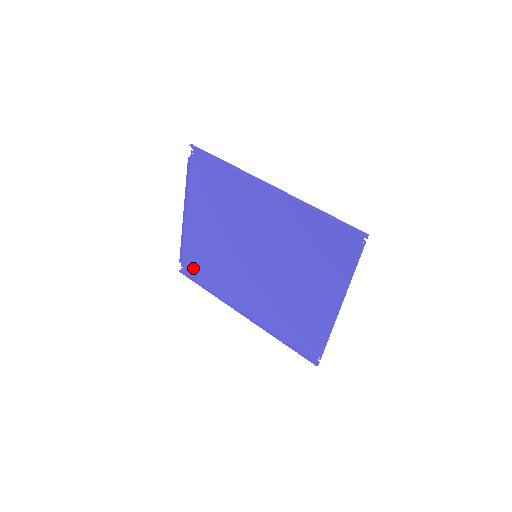
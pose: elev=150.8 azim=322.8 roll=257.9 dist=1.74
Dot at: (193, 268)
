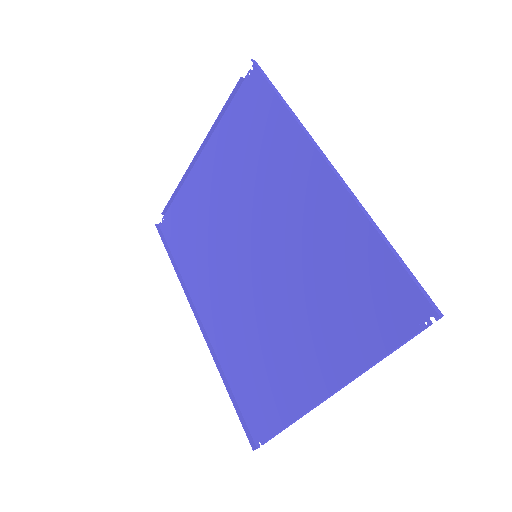
Dot at: (173, 230)
